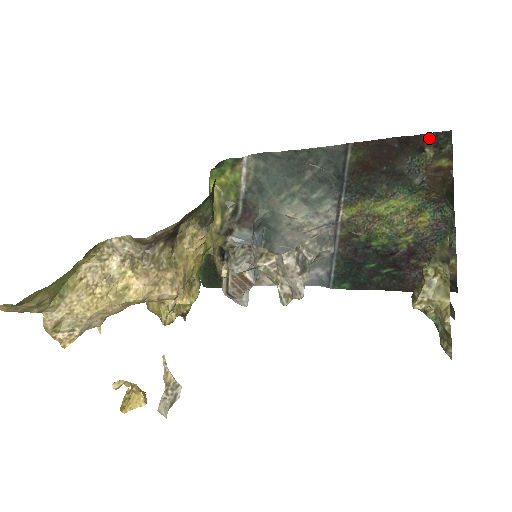
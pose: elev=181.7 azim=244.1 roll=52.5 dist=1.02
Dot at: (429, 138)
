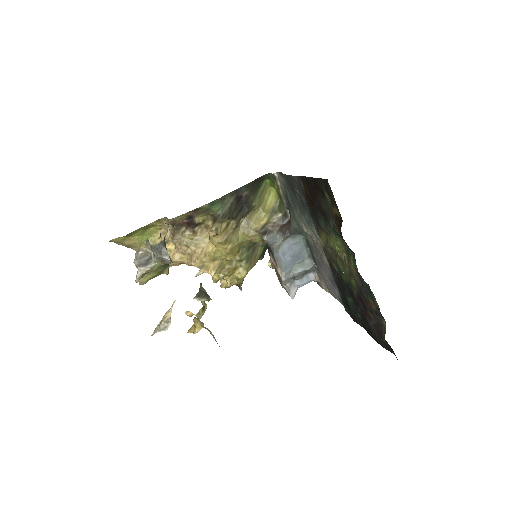
Dot at: (322, 183)
